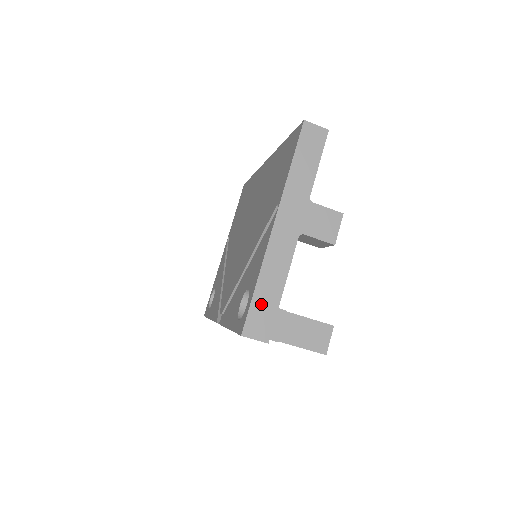
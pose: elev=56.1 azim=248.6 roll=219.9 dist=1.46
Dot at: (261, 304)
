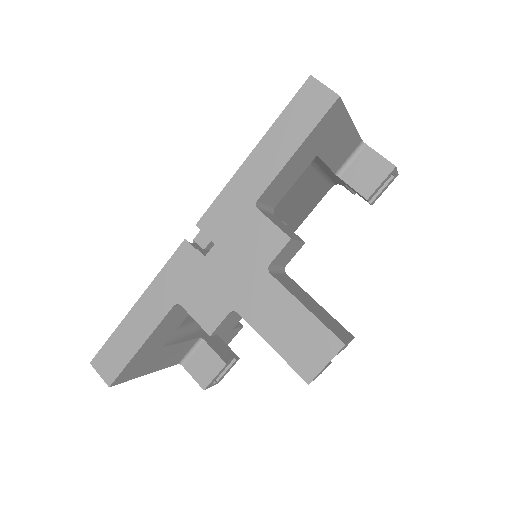
Dot at: occluded
